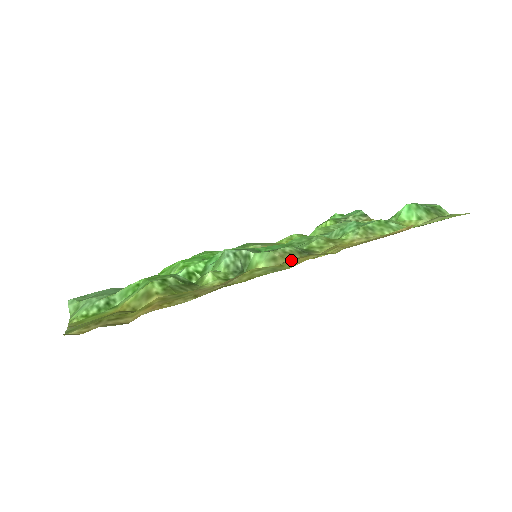
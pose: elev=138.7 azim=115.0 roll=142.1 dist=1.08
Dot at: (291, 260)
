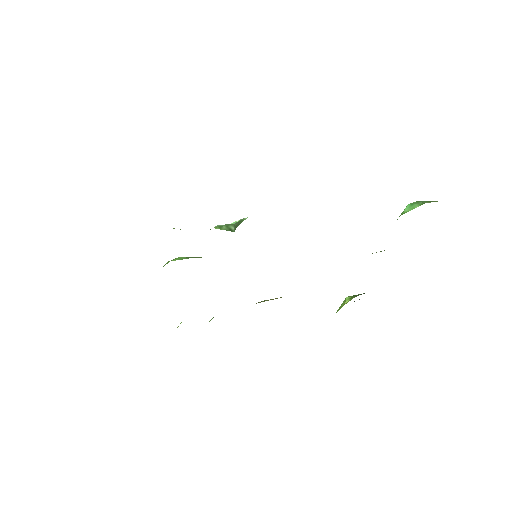
Dot at: occluded
